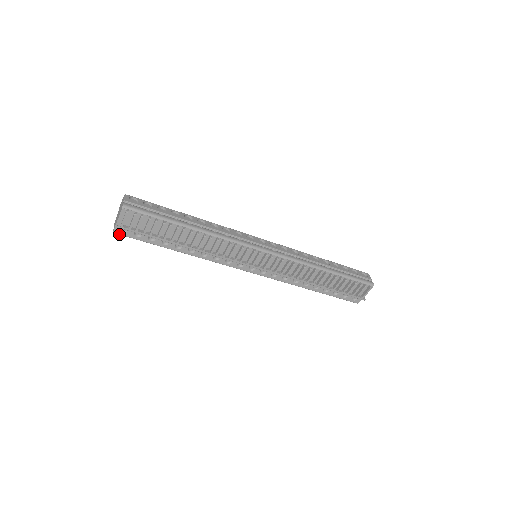
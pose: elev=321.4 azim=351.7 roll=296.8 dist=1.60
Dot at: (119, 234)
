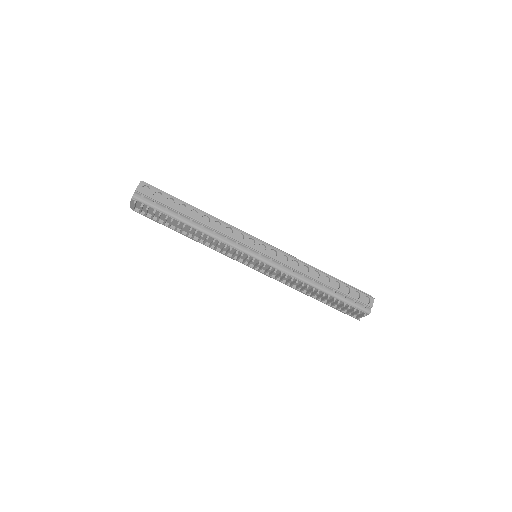
Dot at: occluded
